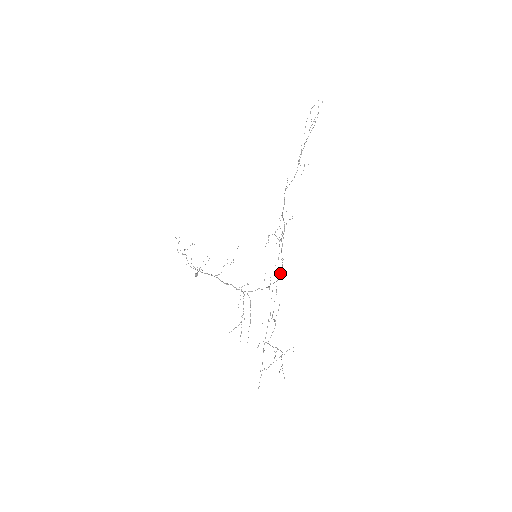
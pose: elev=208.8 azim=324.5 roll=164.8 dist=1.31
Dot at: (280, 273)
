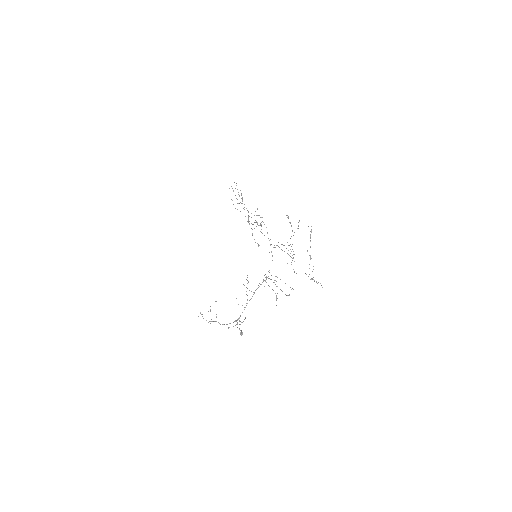
Dot at: occluded
